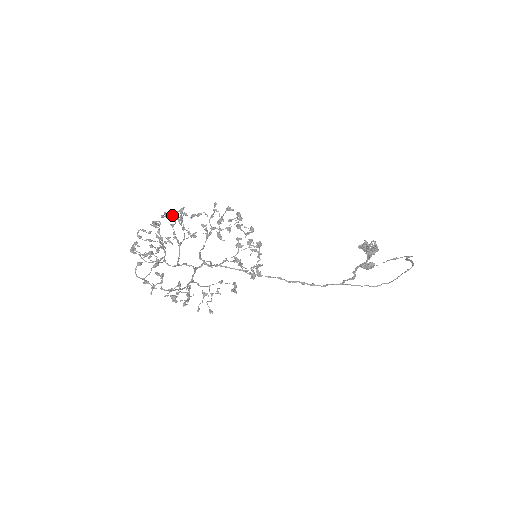
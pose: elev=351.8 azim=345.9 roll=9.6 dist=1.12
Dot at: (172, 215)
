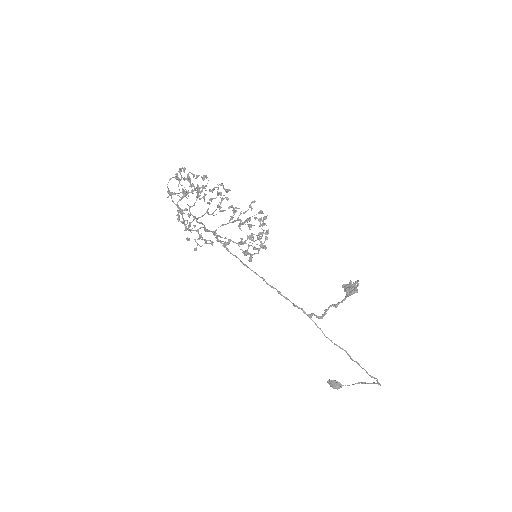
Dot at: (220, 184)
